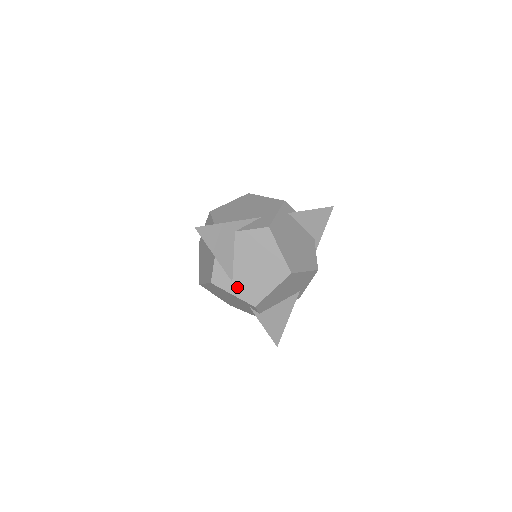
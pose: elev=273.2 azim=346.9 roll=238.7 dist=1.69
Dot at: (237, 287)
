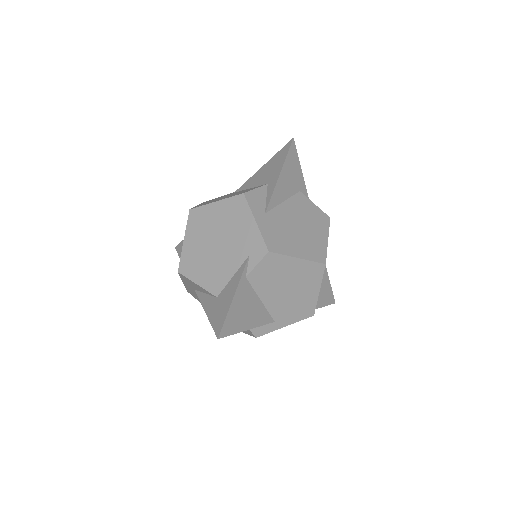
Dot at: (266, 221)
